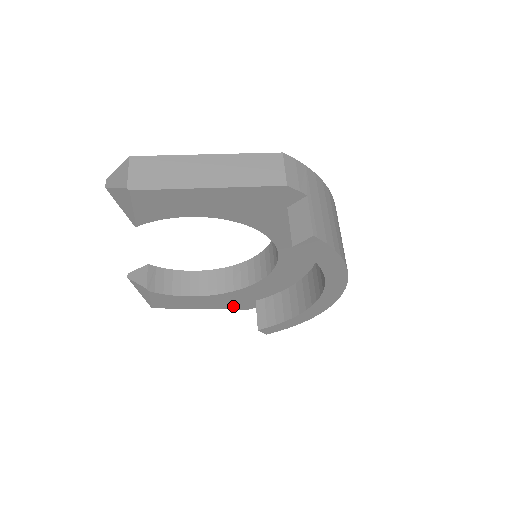
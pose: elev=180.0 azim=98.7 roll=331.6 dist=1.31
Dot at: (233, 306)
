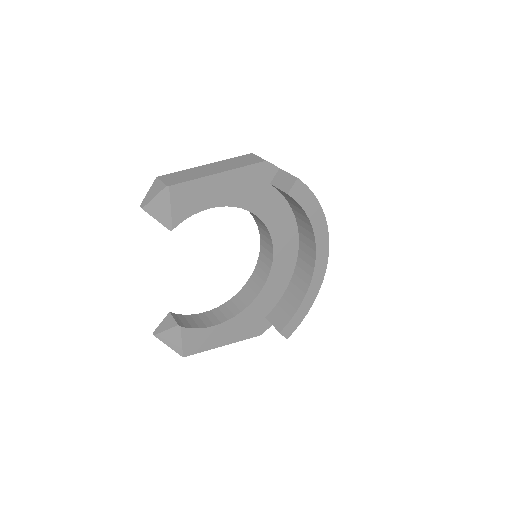
Dot at: (249, 333)
